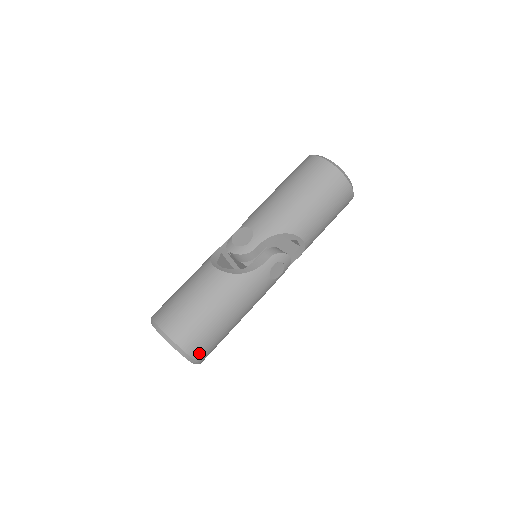
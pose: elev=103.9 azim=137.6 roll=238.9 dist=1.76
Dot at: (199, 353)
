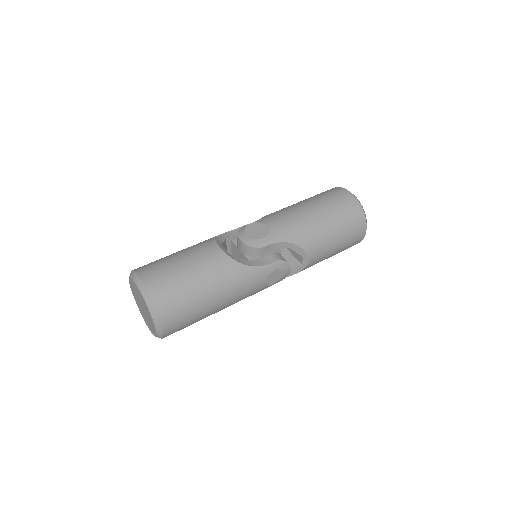
Dot at: (170, 326)
